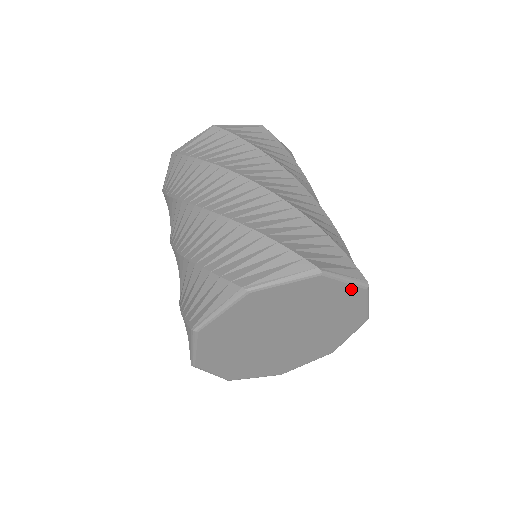
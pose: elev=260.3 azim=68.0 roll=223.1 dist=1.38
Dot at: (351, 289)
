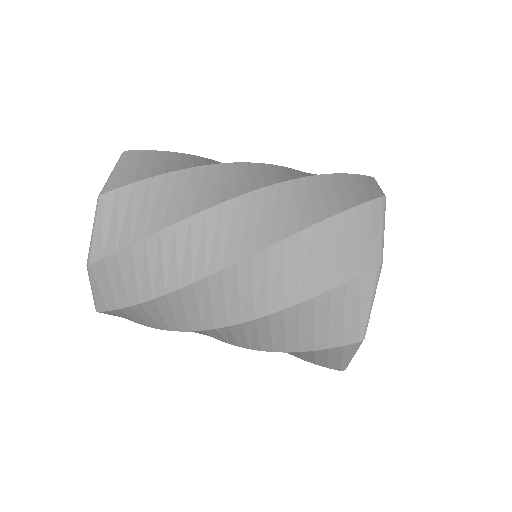
Dot at: occluded
